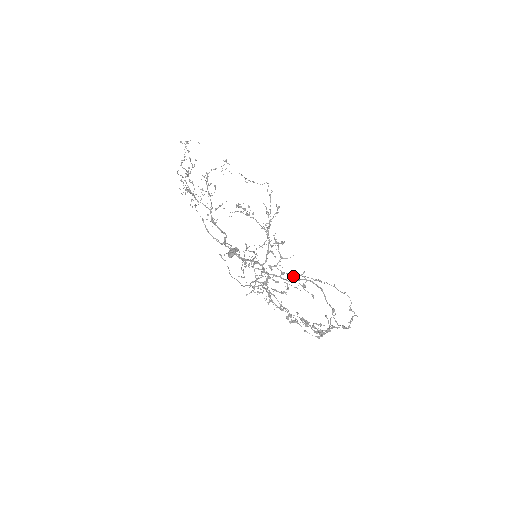
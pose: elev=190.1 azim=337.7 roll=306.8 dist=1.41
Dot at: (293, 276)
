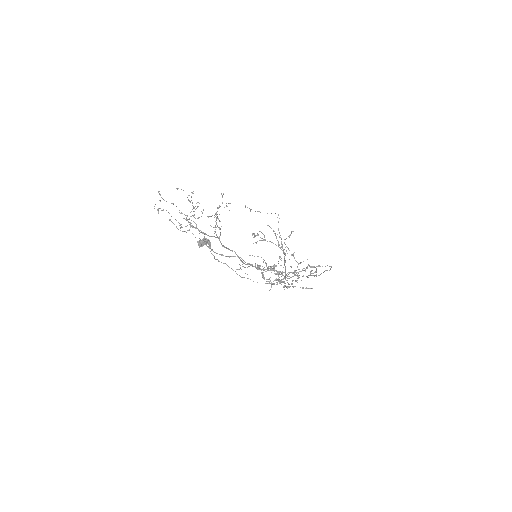
Dot at: (302, 270)
